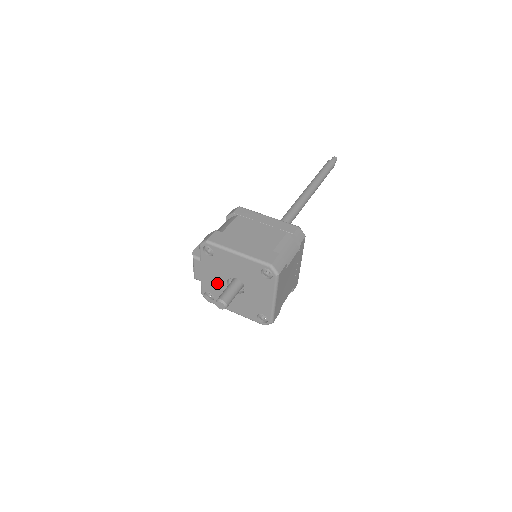
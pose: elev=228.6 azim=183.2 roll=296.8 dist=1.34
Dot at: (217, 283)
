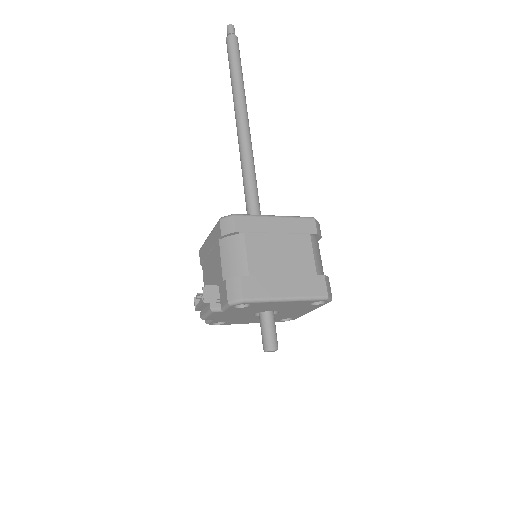
Dot at: (238, 317)
